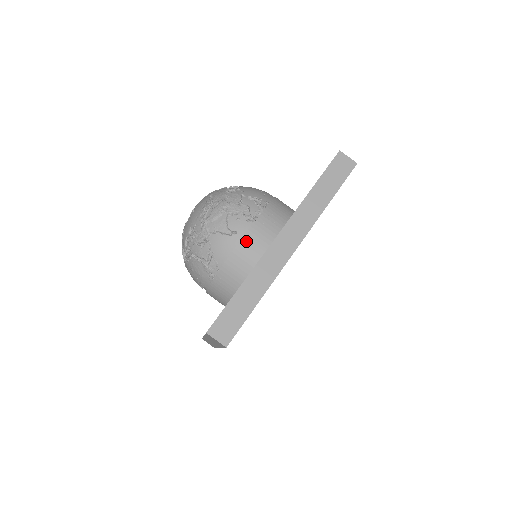
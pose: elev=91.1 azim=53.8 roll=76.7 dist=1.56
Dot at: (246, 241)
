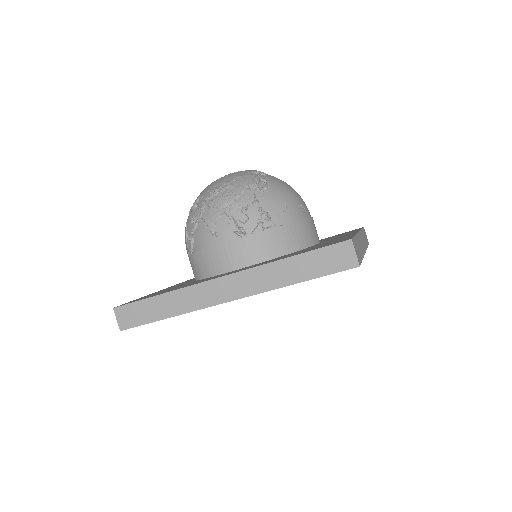
Dot at: (220, 250)
